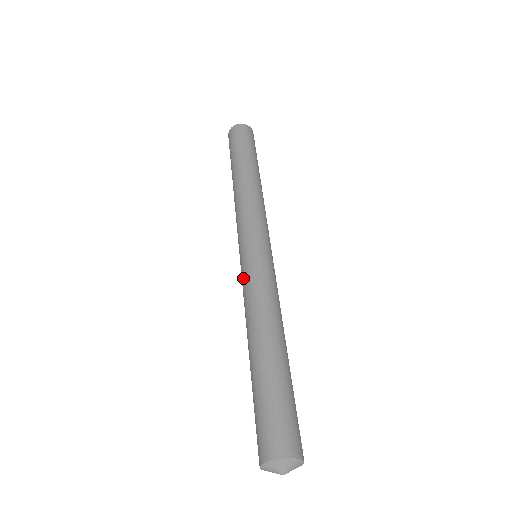
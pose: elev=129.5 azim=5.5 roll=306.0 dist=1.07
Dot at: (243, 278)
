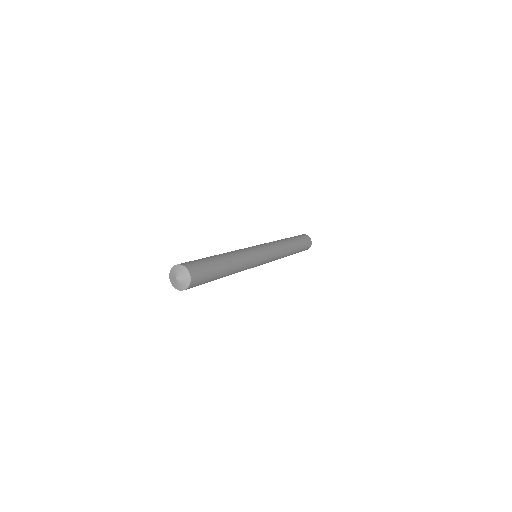
Dot at: (245, 248)
